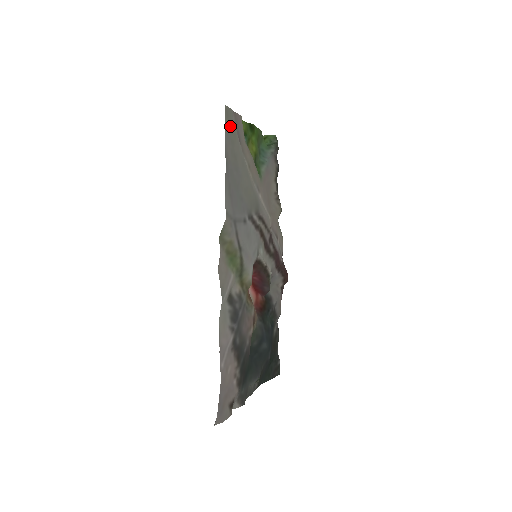
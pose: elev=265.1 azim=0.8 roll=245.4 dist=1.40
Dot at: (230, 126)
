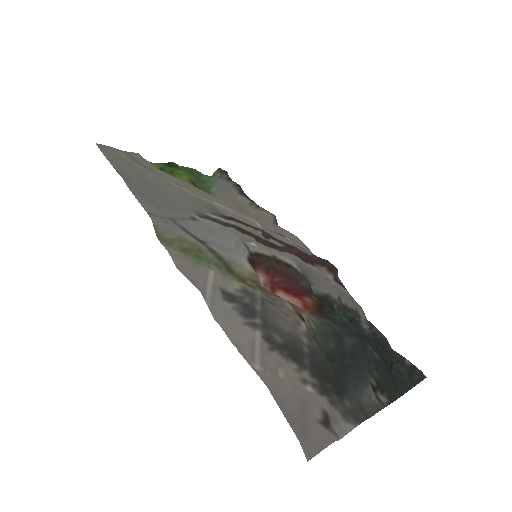
Dot at: (115, 156)
